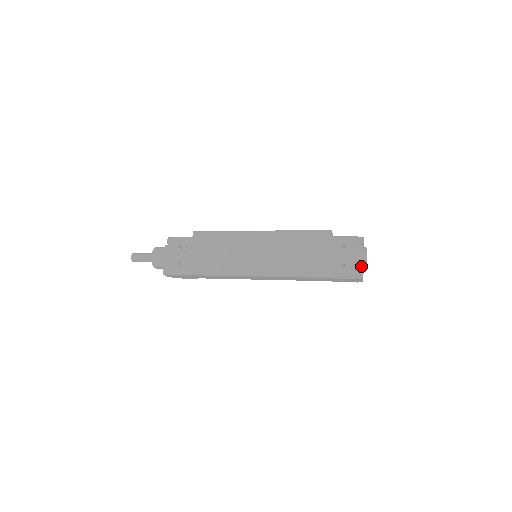
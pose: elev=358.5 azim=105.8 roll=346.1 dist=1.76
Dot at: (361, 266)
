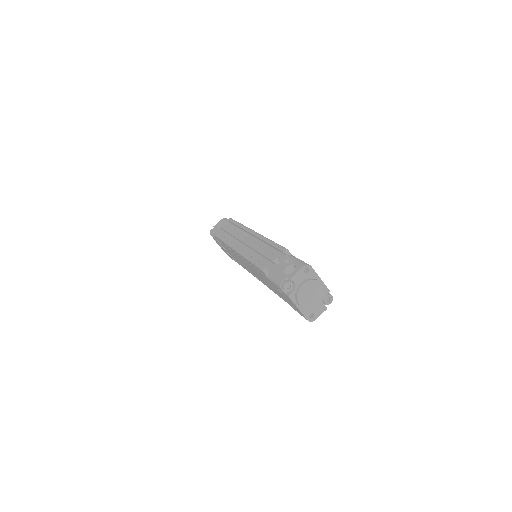
Dot at: (302, 314)
